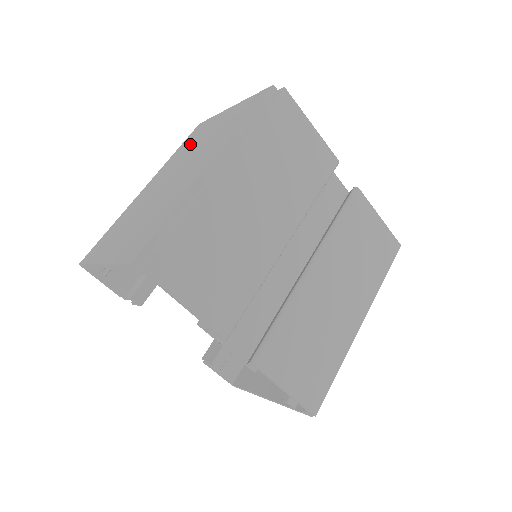
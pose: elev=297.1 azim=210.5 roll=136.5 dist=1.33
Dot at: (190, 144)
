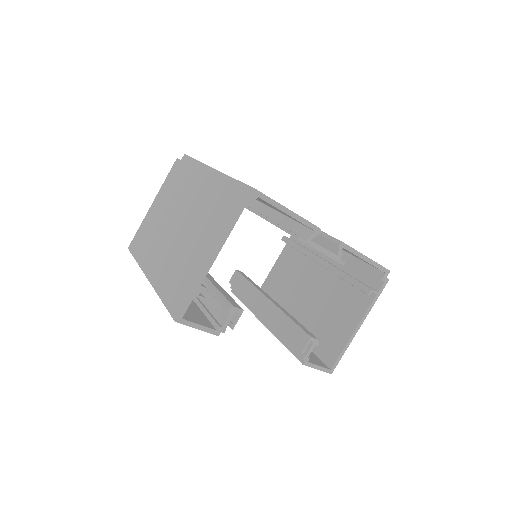
Dot at: (149, 237)
